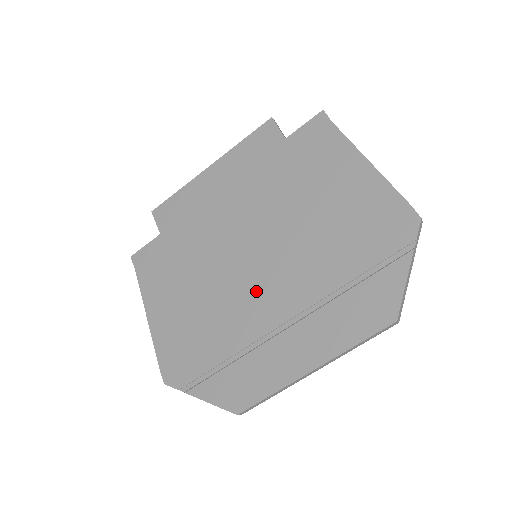
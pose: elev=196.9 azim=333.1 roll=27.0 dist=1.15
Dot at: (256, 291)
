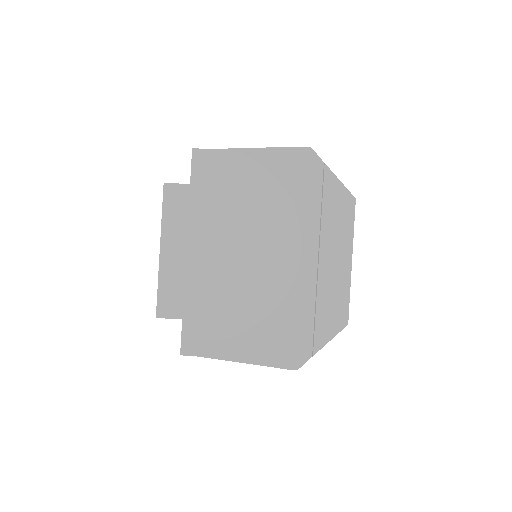
Dot at: (282, 269)
